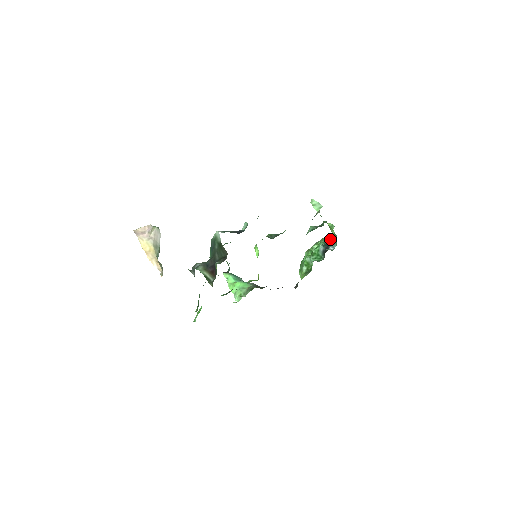
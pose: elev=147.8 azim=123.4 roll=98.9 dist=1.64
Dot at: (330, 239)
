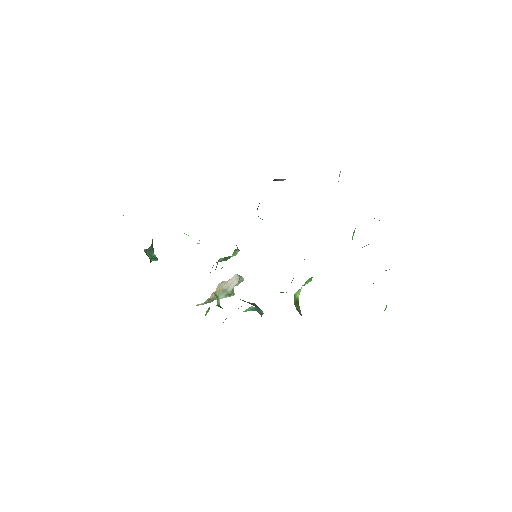
Dot at: occluded
